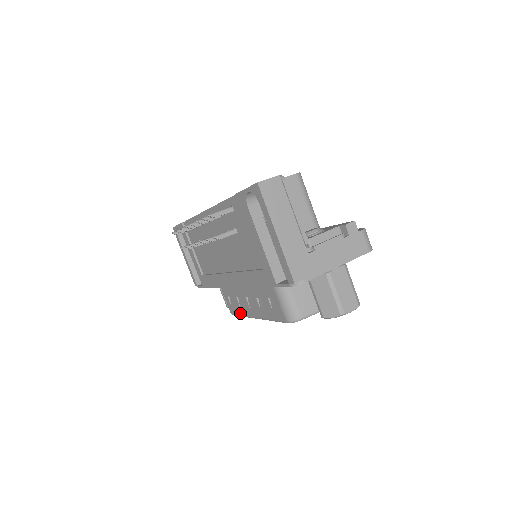
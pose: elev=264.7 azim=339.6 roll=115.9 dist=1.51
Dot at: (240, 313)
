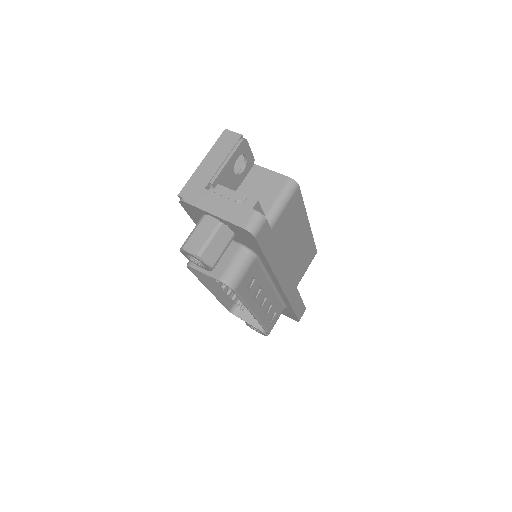
Dot at: (222, 299)
